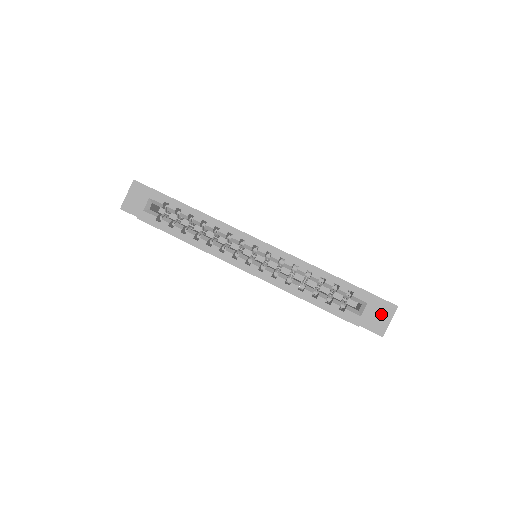
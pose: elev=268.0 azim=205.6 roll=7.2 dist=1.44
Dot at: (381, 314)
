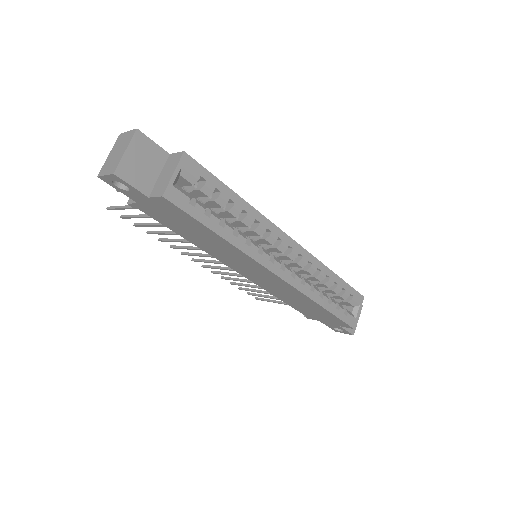
Dot at: occluded
